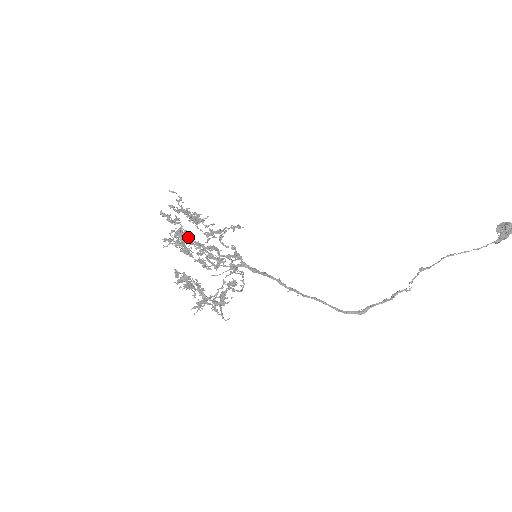
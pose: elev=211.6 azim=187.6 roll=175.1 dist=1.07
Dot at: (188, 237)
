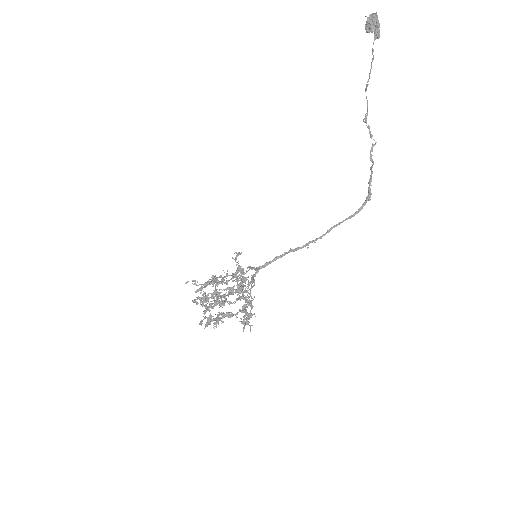
Dot at: (219, 295)
